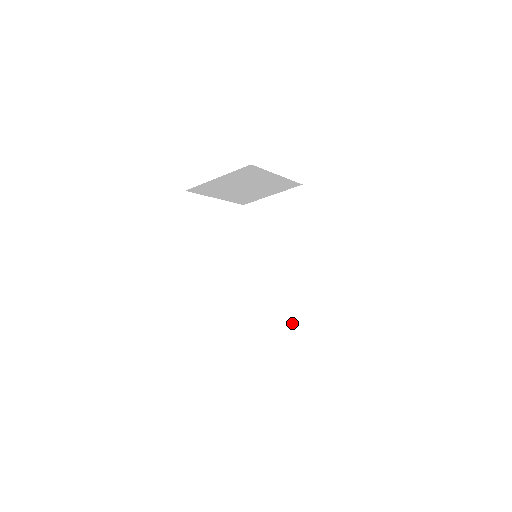
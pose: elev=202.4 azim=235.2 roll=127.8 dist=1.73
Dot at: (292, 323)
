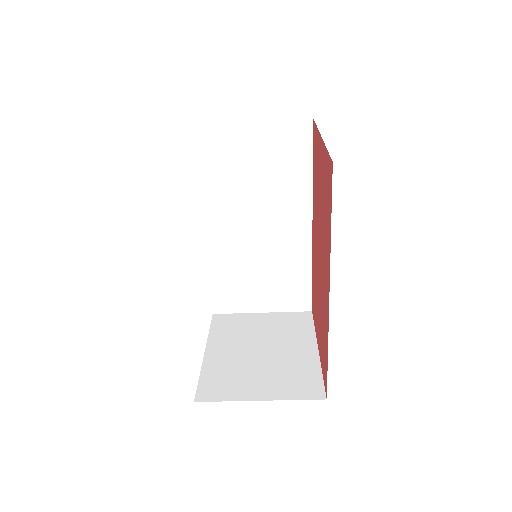
Dot at: (265, 307)
